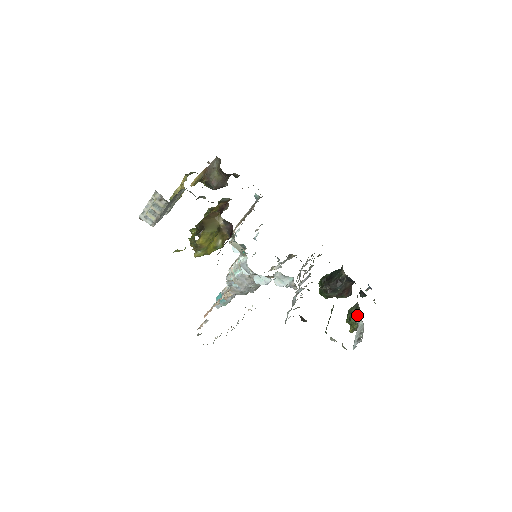
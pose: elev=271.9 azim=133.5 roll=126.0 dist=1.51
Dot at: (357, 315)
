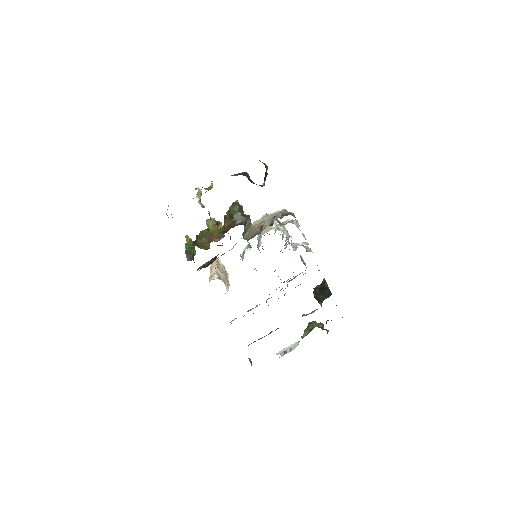
Dot at: (303, 336)
